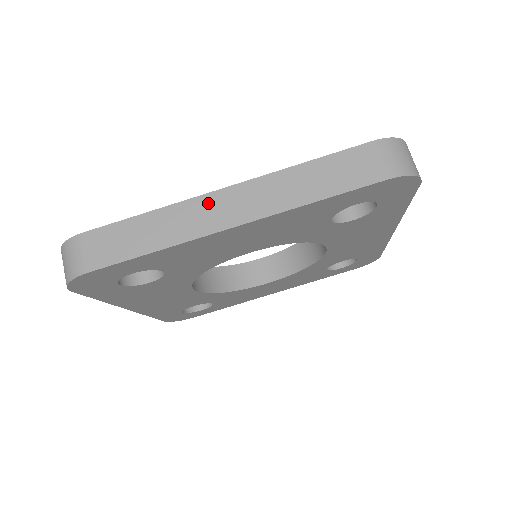
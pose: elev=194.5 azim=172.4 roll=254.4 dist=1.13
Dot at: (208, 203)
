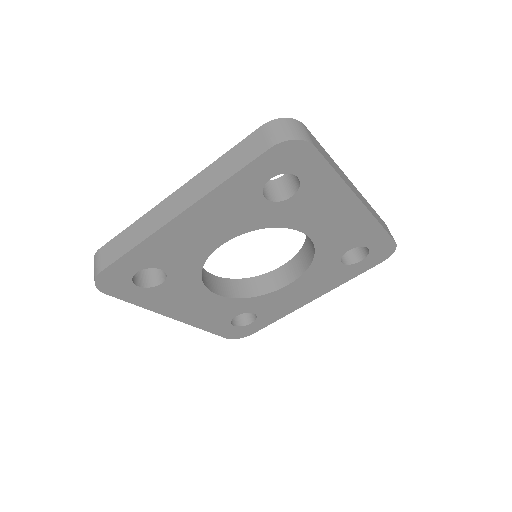
Dot at: (349, 181)
